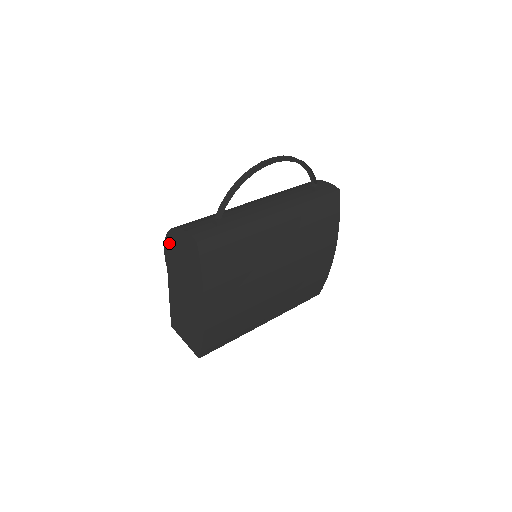
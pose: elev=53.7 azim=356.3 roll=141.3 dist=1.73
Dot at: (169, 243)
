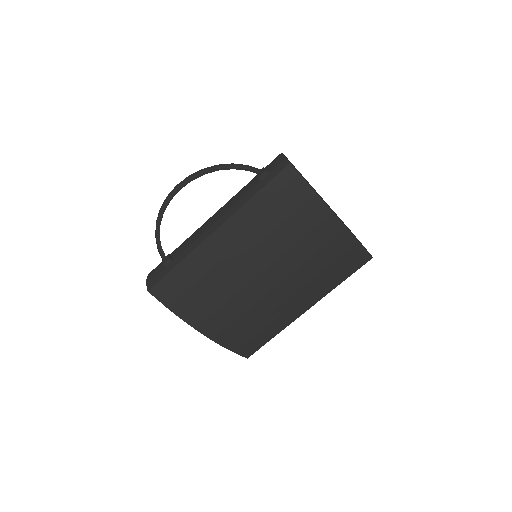
Dot at: occluded
